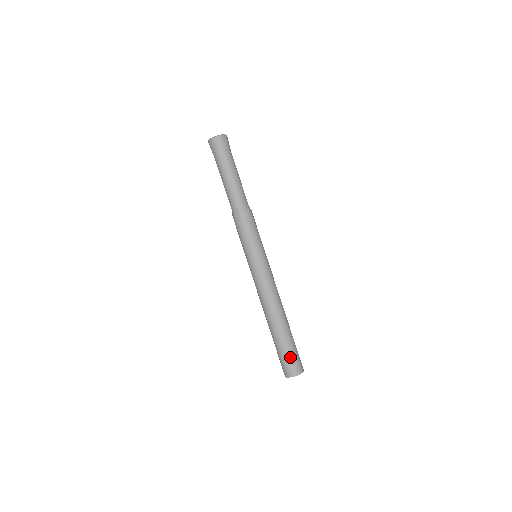
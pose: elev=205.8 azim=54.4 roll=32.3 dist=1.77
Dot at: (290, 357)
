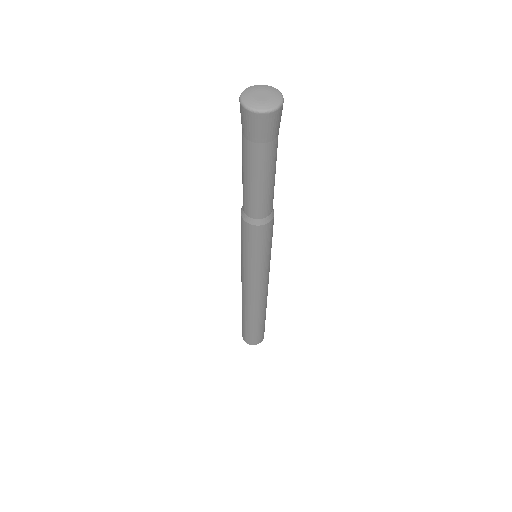
Dot at: (261, 334)
